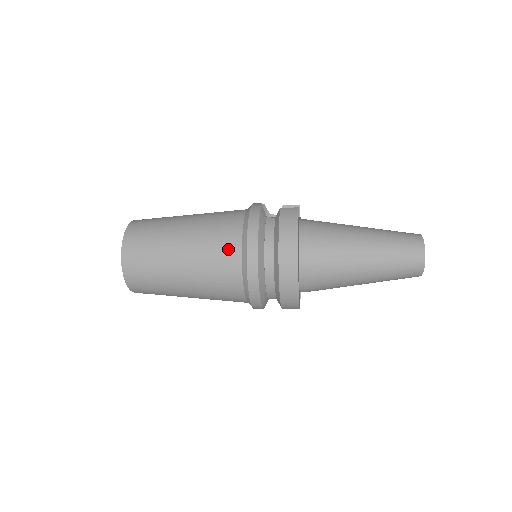
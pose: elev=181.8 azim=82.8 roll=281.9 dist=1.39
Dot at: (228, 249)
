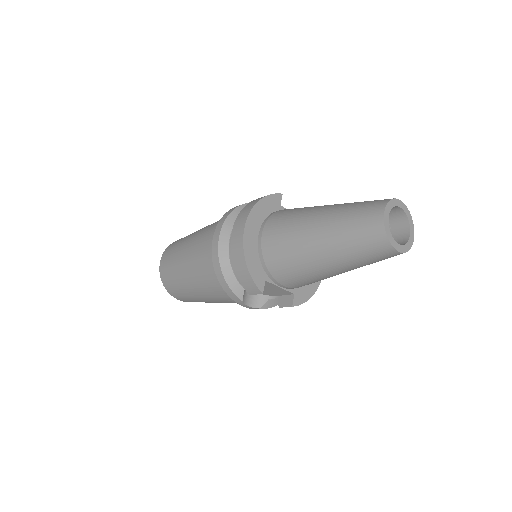
Dot at: (213, 229)
